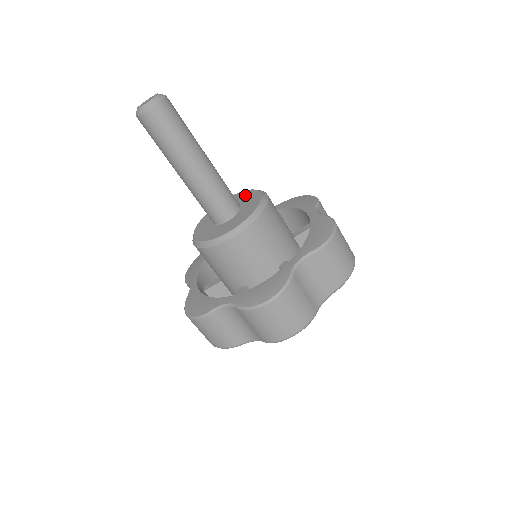
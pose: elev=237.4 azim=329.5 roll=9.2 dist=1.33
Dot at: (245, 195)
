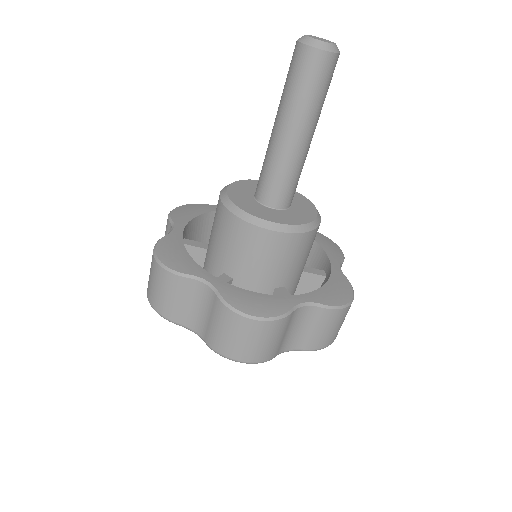
Dot at: occluded
